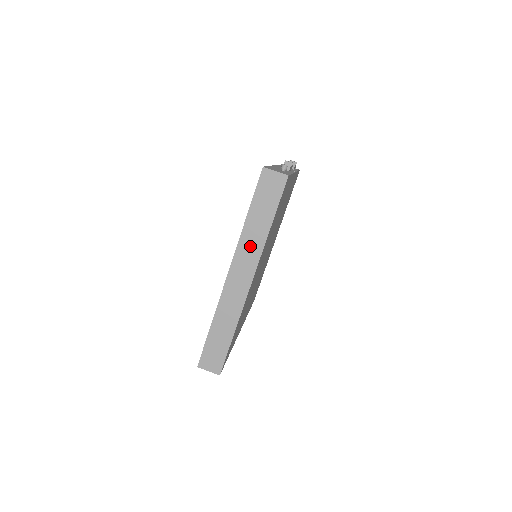
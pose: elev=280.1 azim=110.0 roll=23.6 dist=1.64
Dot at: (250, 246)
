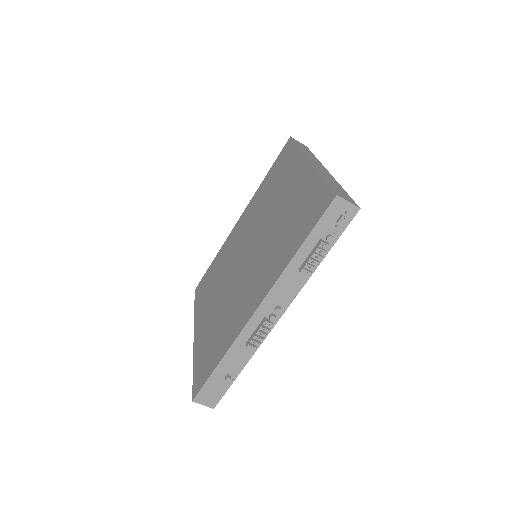
Dot at: occluded
